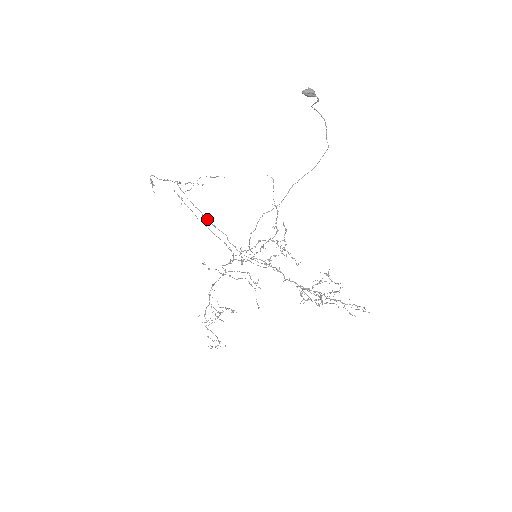
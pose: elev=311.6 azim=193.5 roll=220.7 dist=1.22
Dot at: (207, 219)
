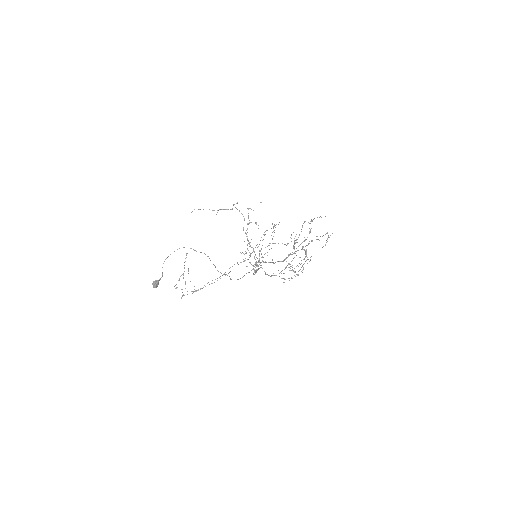
Dot at: occluded
